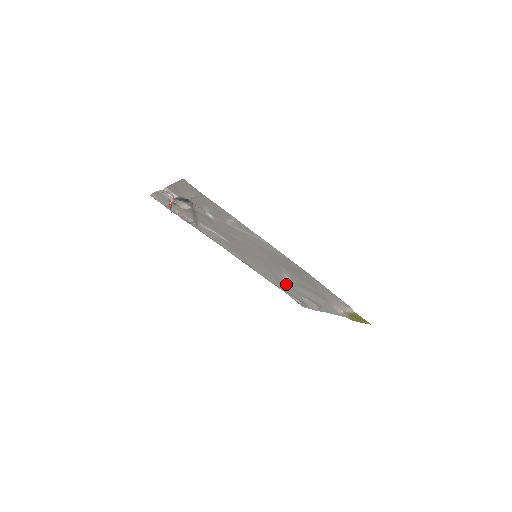
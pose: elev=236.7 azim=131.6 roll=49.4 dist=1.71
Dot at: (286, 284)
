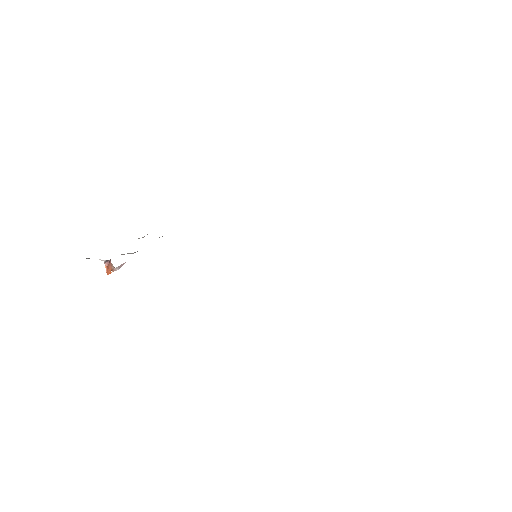
Dot at: occluded
